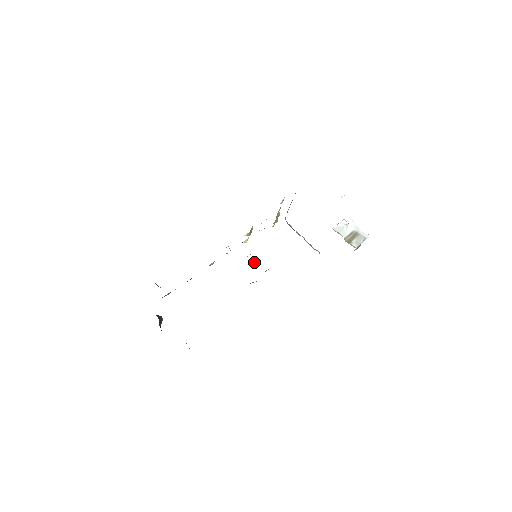
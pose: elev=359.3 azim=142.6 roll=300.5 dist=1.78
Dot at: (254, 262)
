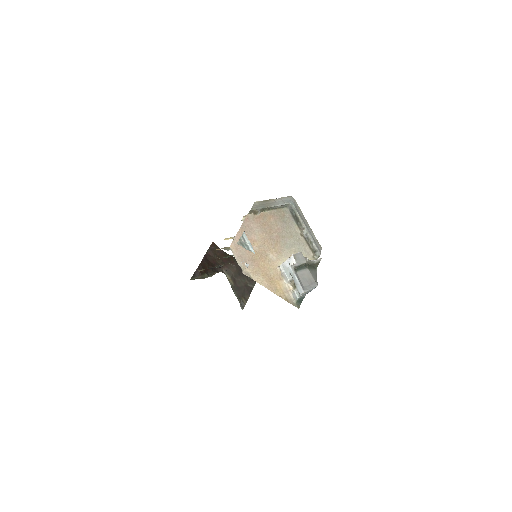
Dot at: occluded
